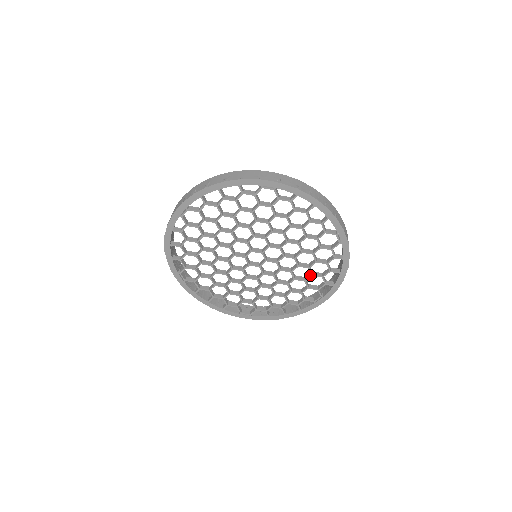
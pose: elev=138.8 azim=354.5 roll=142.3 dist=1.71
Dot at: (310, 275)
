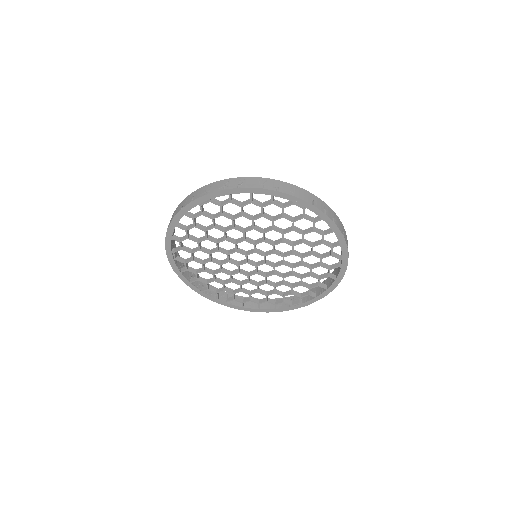
Dot at: occluded
